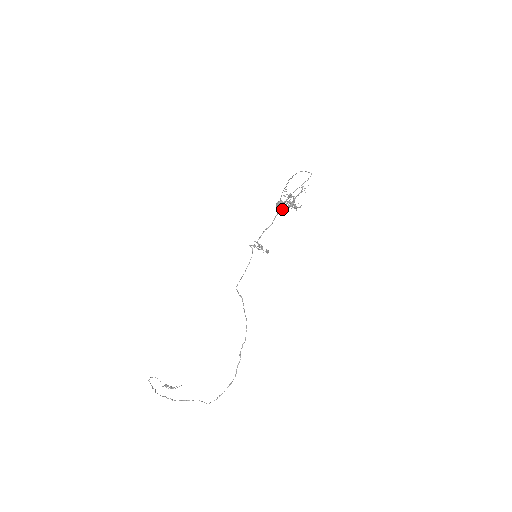
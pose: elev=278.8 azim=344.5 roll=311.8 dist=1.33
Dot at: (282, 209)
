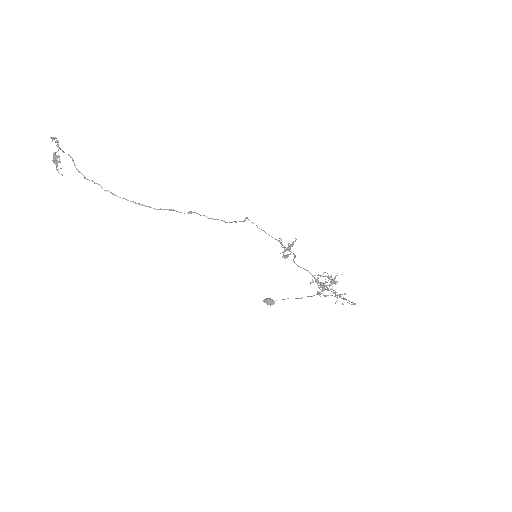
Dot at: (318, 275)
